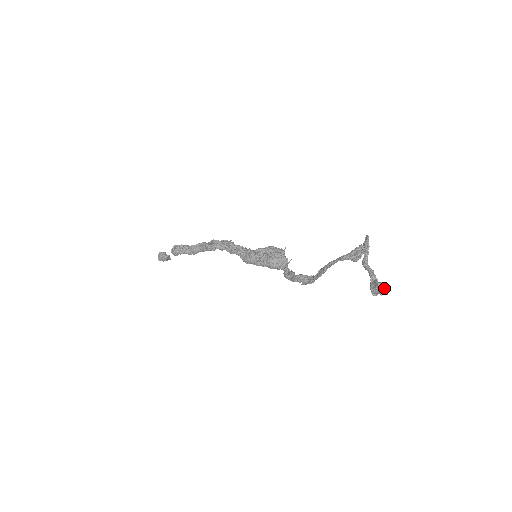
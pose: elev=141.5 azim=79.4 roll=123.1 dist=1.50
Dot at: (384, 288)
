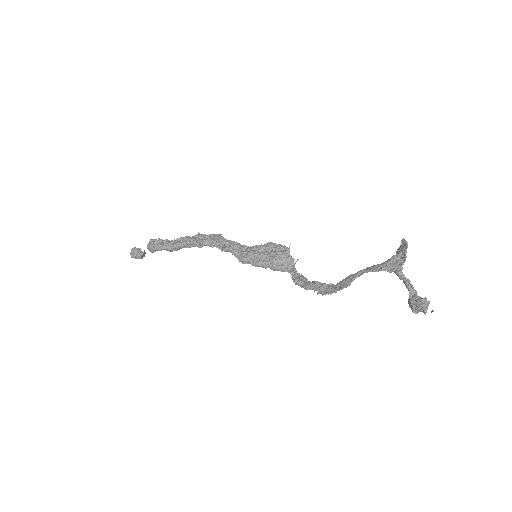
Dot at: (428, 305)
